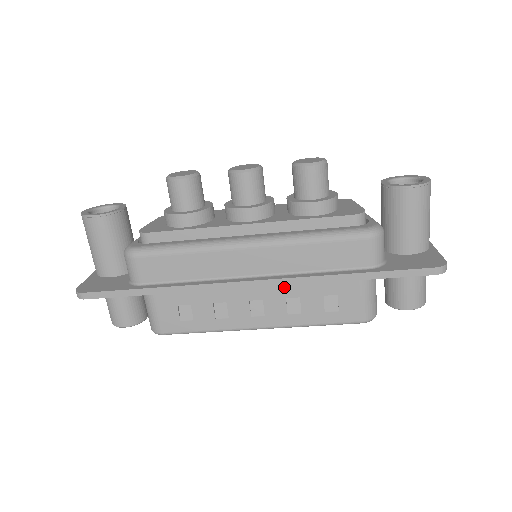
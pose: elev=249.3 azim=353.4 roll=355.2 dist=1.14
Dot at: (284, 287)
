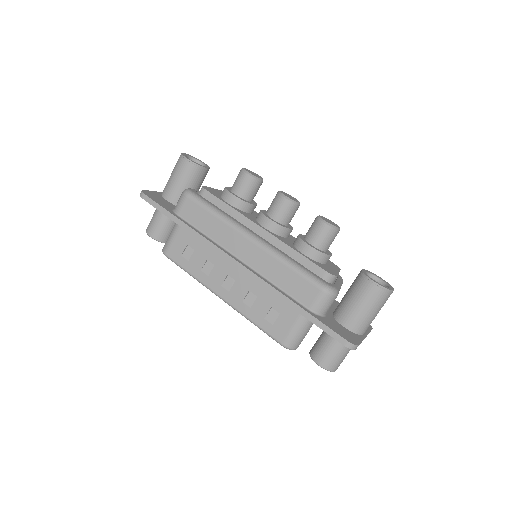
Dot at: (253, 282)
